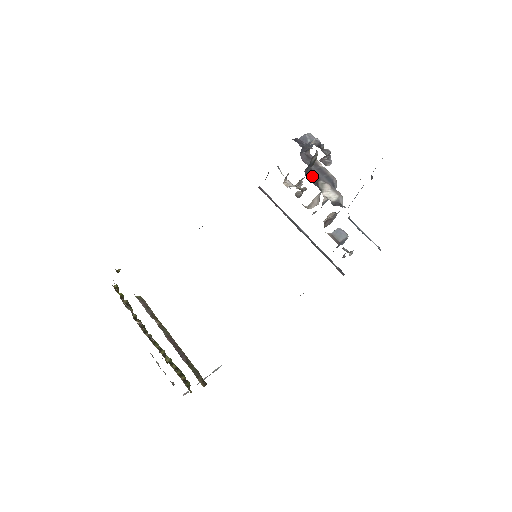
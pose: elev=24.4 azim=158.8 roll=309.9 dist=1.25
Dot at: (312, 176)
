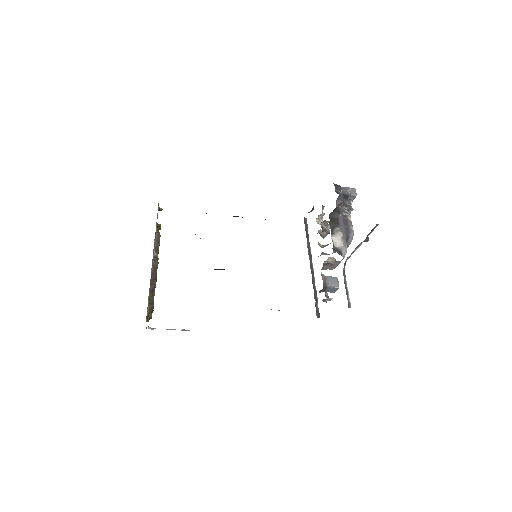
Dot at: (334, 220)
